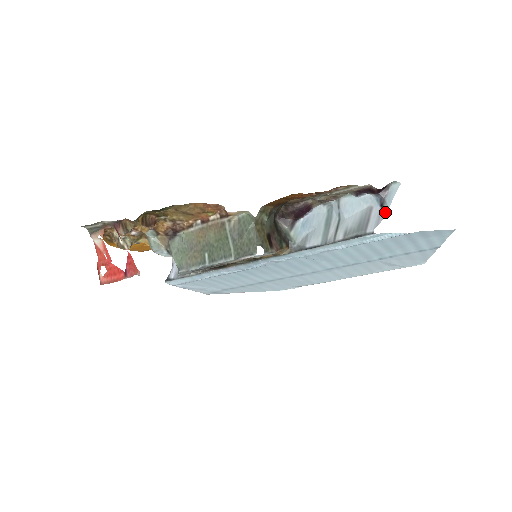
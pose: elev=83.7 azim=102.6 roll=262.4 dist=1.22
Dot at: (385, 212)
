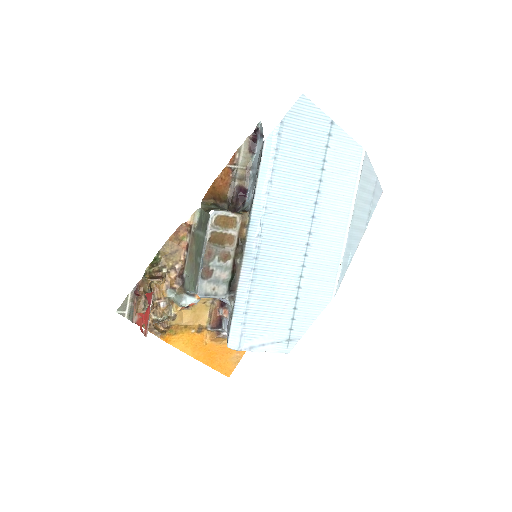
Dot at: occluded
